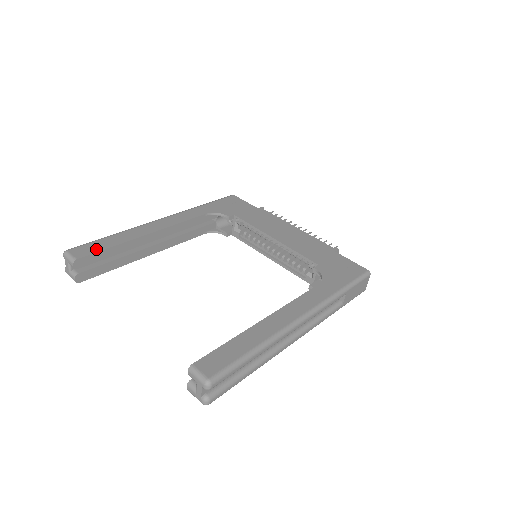
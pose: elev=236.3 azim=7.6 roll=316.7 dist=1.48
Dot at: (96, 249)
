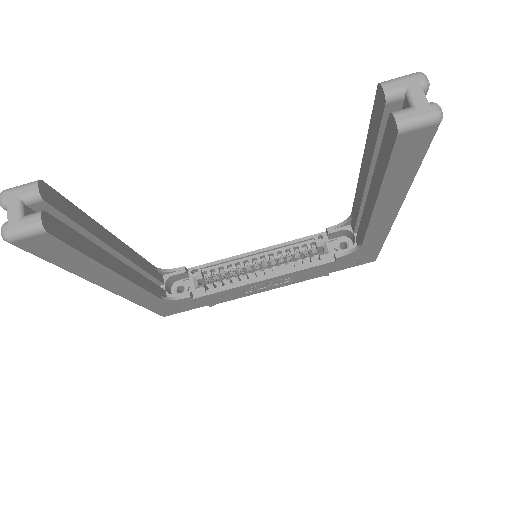
Dot at: occluded
